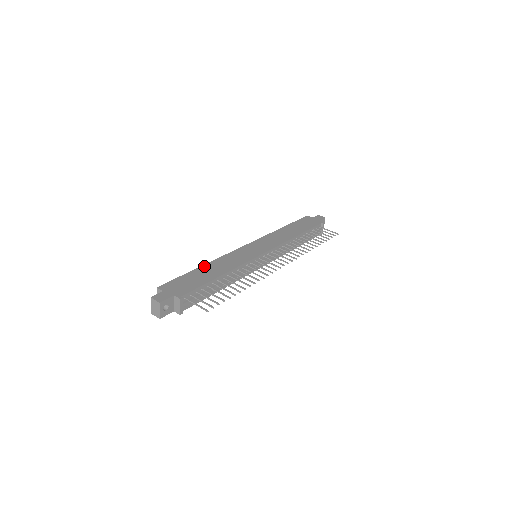
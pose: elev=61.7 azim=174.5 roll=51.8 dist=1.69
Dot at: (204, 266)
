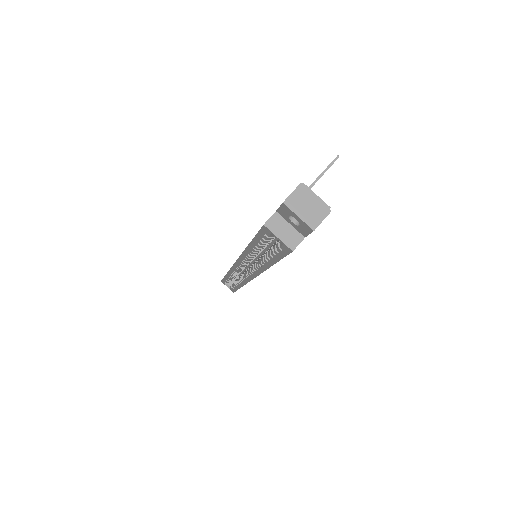
Dot at: occluded
